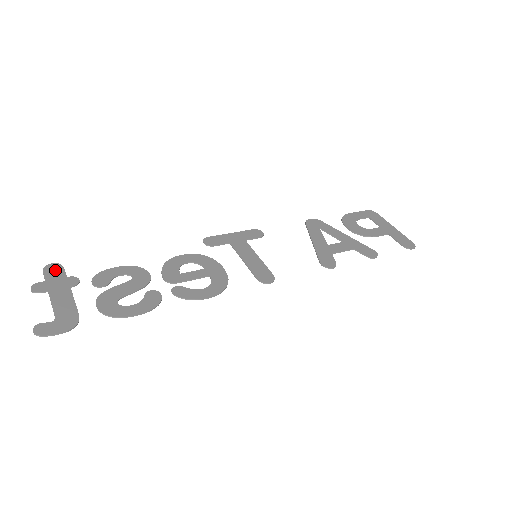
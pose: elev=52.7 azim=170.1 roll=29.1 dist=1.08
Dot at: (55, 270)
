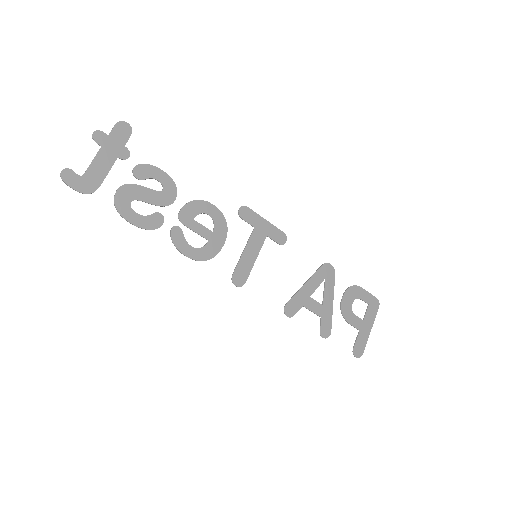
Dot at: (124, 132)
